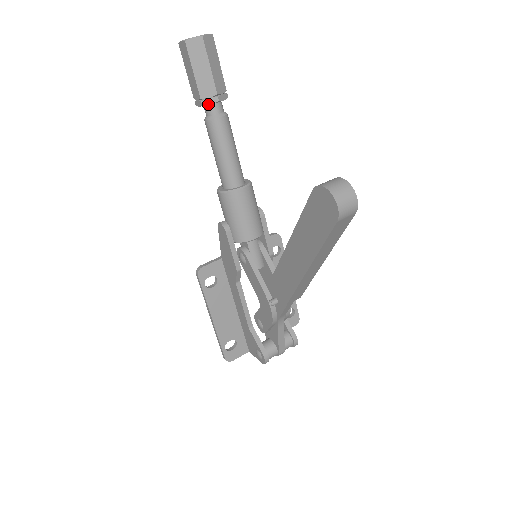
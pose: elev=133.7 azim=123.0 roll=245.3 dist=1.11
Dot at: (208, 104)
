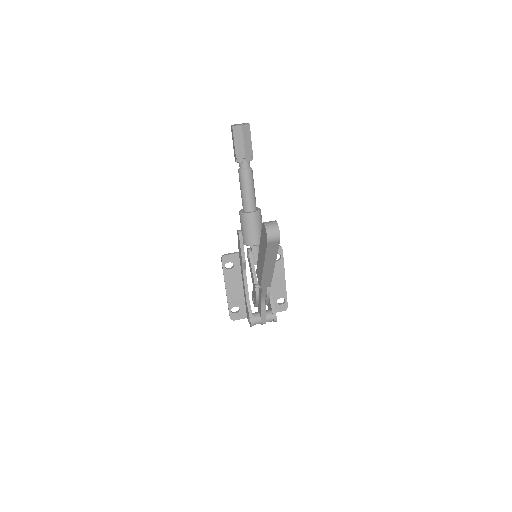
Dot at: (240, 162)
